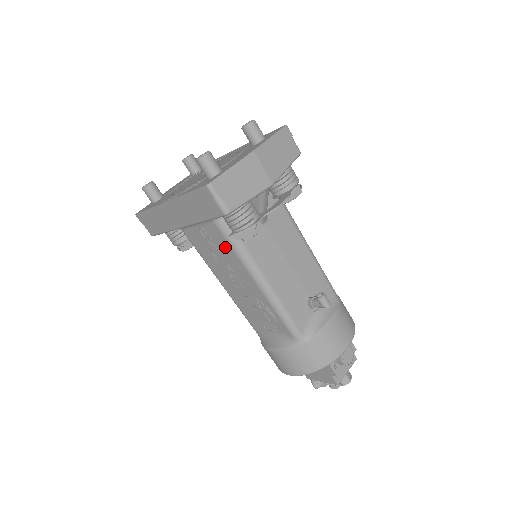
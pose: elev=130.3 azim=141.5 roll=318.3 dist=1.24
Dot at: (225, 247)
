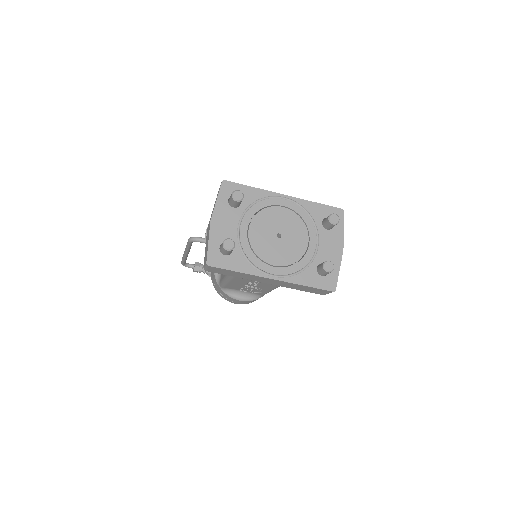
Dot at: occluded
